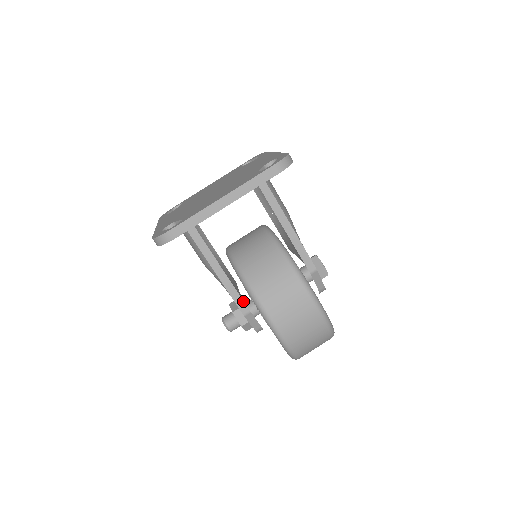
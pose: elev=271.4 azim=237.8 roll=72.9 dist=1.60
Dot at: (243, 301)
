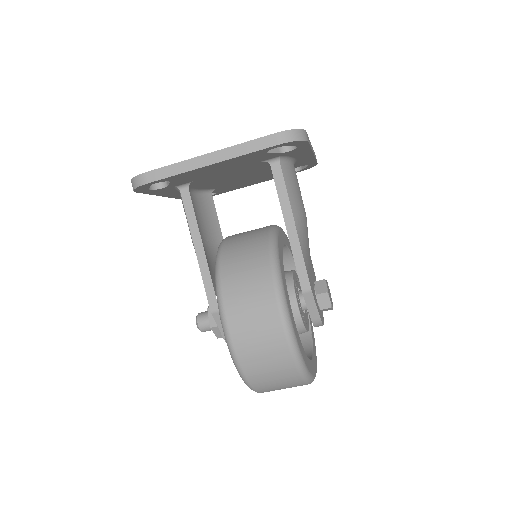
Dot at: (215, 295)
